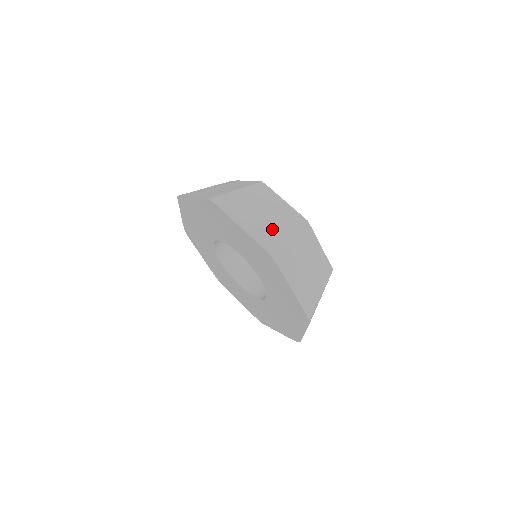
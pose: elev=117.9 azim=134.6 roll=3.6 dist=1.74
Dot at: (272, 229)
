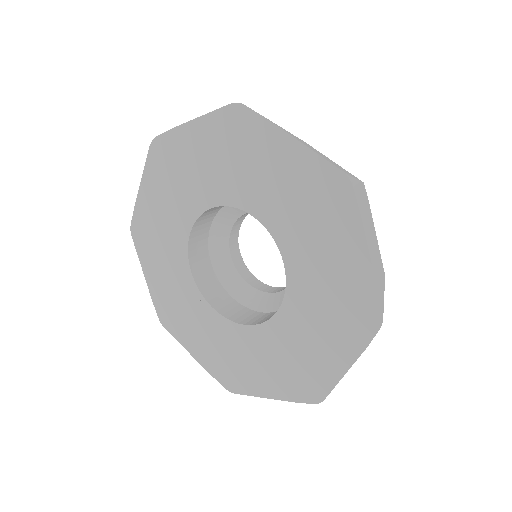
Dot at: occluded
